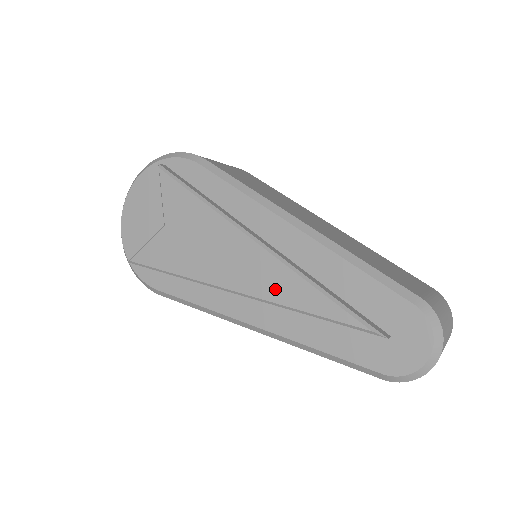
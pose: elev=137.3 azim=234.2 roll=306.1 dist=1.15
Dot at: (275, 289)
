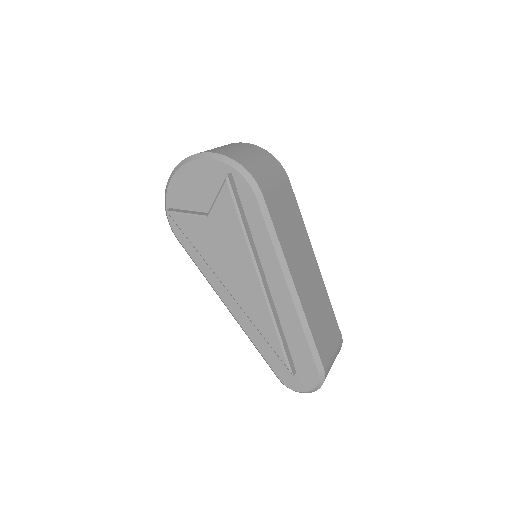
Dot at: (254, 312)
